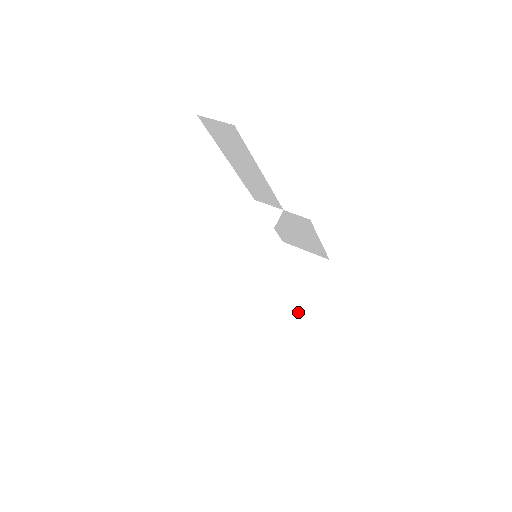
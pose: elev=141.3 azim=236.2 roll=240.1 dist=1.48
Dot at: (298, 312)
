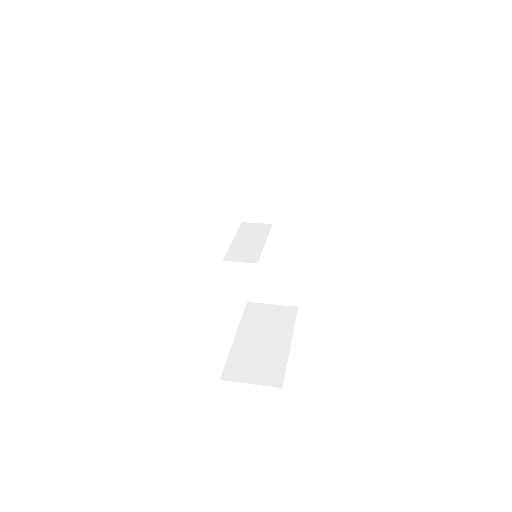
Dot at: (284, 347)
